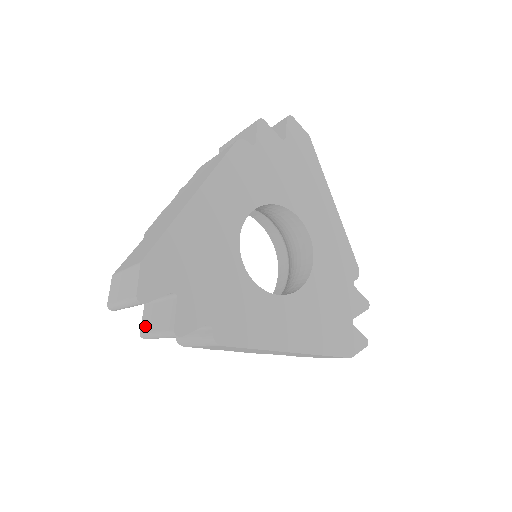
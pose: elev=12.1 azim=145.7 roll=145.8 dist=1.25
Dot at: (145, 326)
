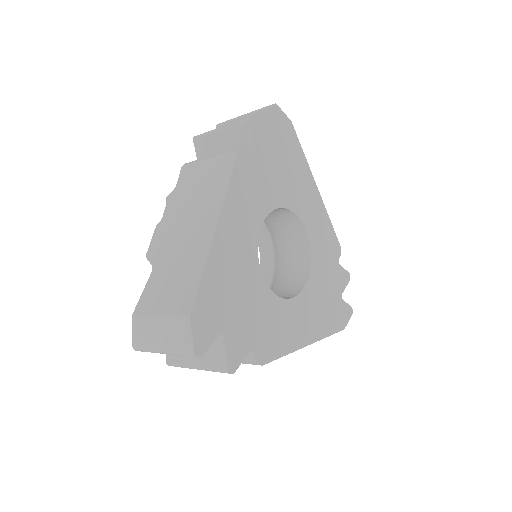
Dot at: (174, 357)
